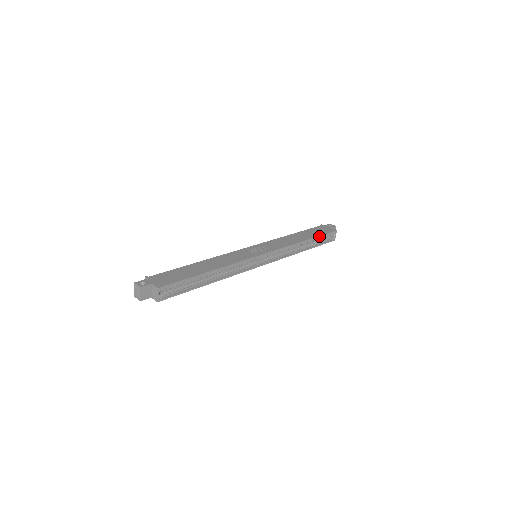
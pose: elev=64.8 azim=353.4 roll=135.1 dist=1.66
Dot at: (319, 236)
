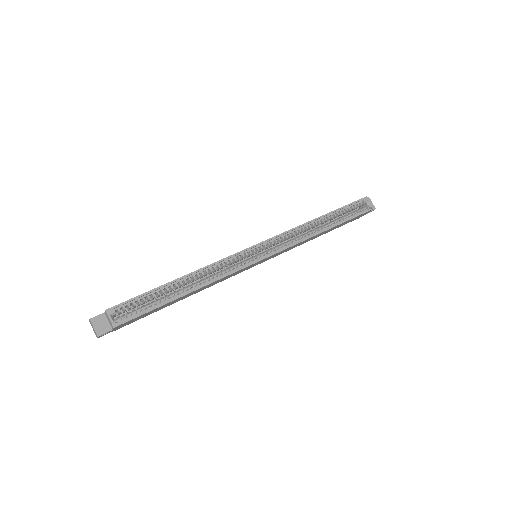
Dot at: (339, 209)
